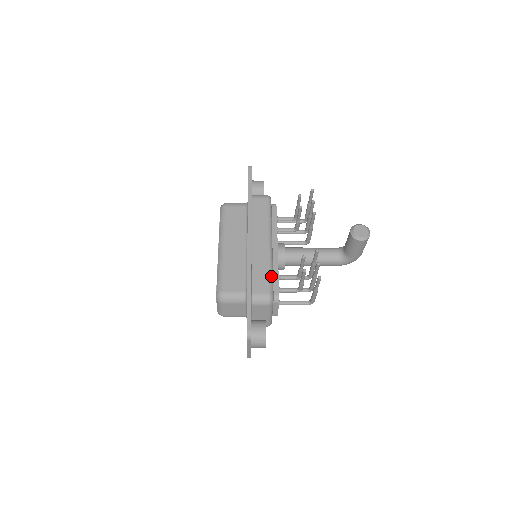
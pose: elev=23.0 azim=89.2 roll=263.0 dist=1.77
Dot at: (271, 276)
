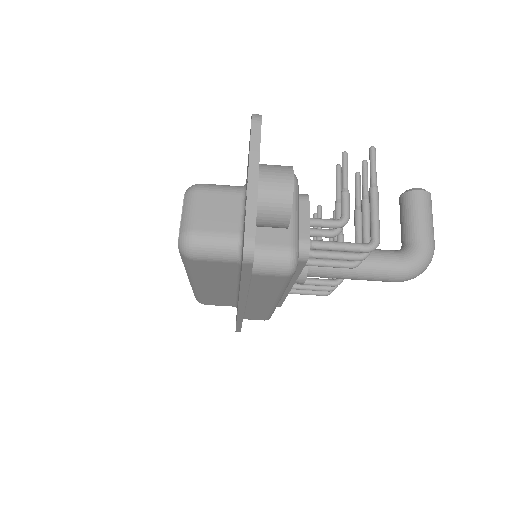
Dot at: occluded
